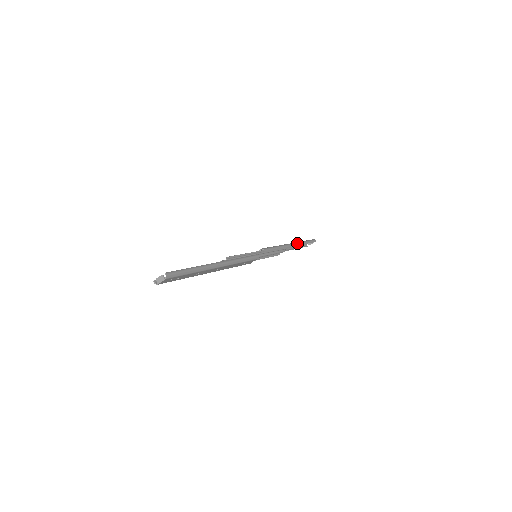
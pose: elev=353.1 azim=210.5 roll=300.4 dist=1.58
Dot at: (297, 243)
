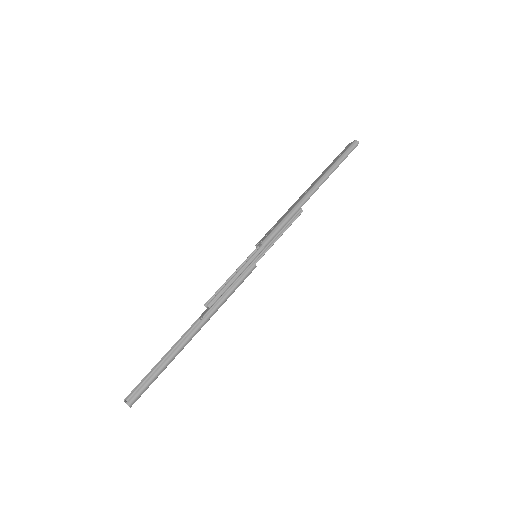
Dot at: (322, 180)
